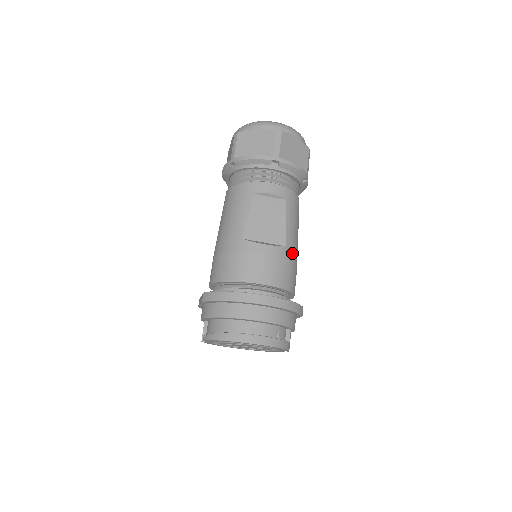
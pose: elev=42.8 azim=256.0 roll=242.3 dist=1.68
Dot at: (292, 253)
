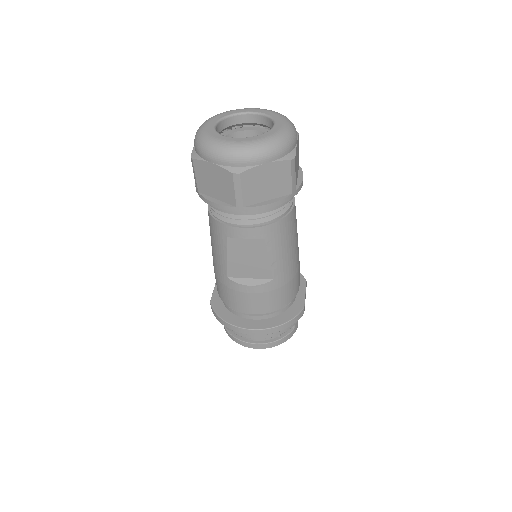
Dot at: (283, 278)
